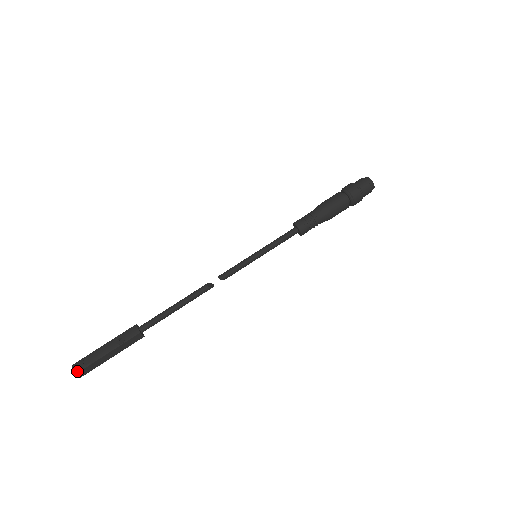
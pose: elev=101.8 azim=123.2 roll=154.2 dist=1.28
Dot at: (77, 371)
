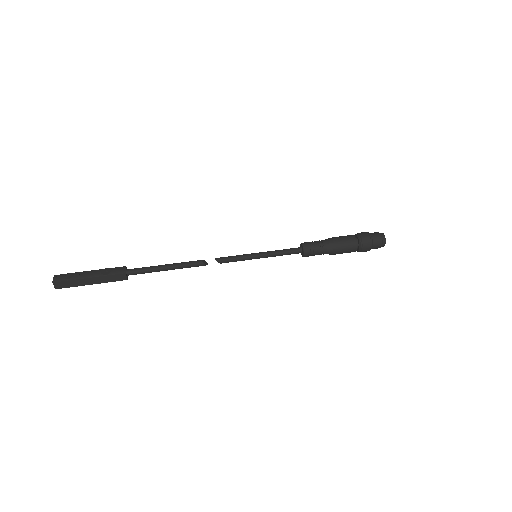
Dot at: (56, 280)
